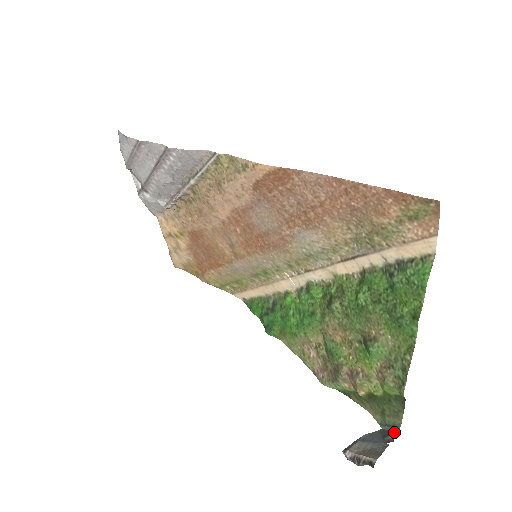
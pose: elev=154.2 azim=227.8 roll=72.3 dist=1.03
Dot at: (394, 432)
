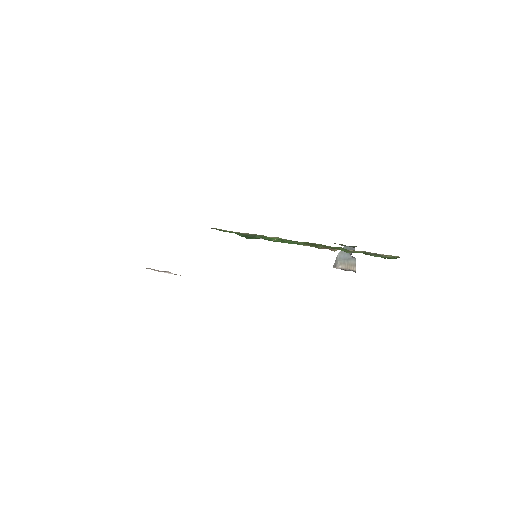
Dot at: (353, 249)
